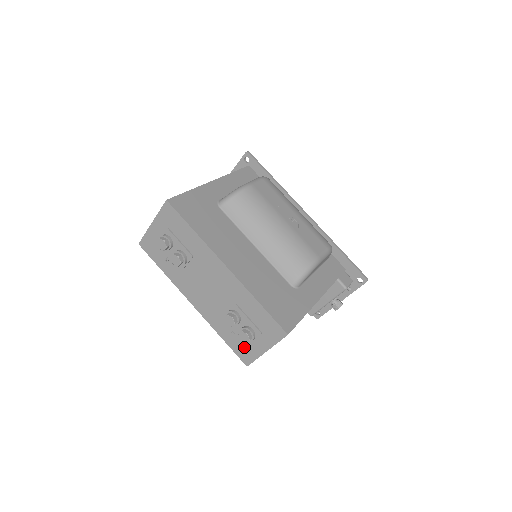
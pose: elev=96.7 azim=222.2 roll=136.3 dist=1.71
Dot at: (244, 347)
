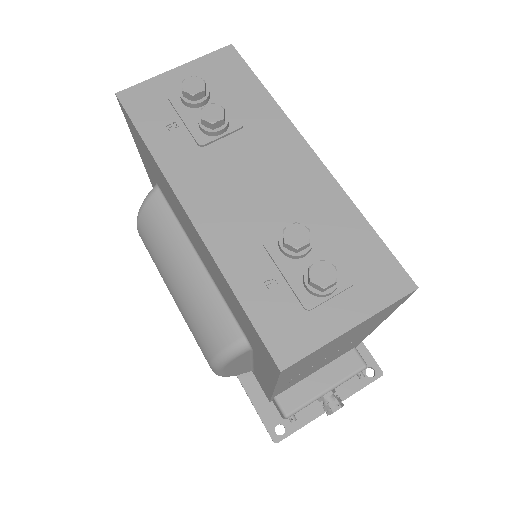
Dot at: (292, 317)
